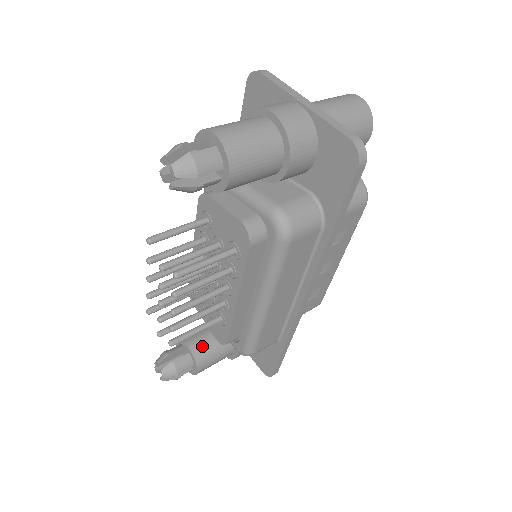
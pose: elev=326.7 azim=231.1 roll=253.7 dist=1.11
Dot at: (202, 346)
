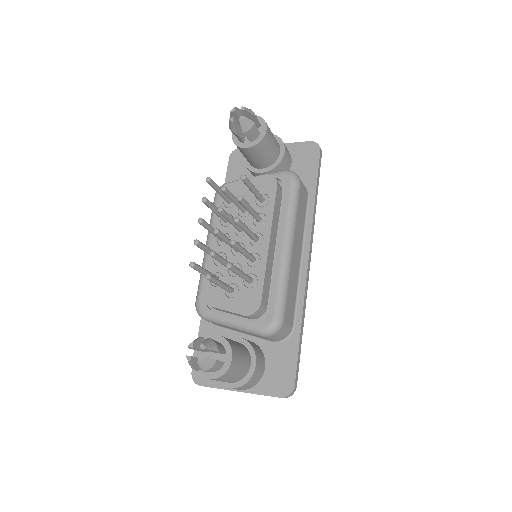
Dot at: occluded
